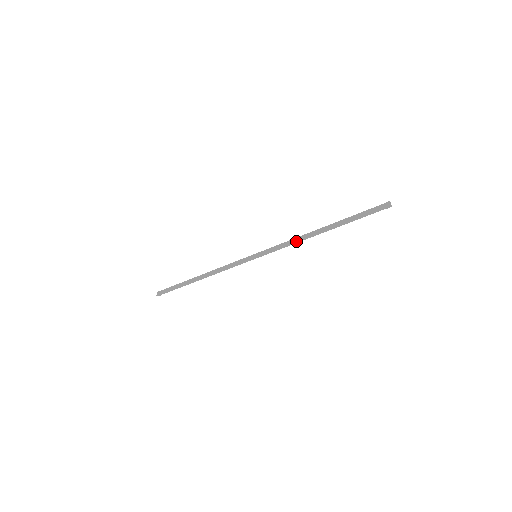
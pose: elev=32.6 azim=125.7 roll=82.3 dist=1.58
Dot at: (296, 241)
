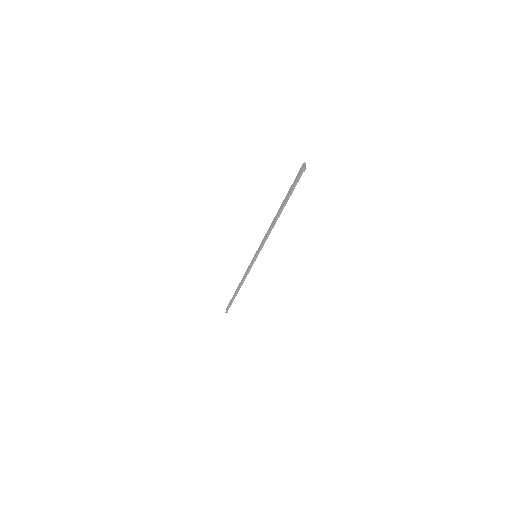
Dot at: (268, 232)
